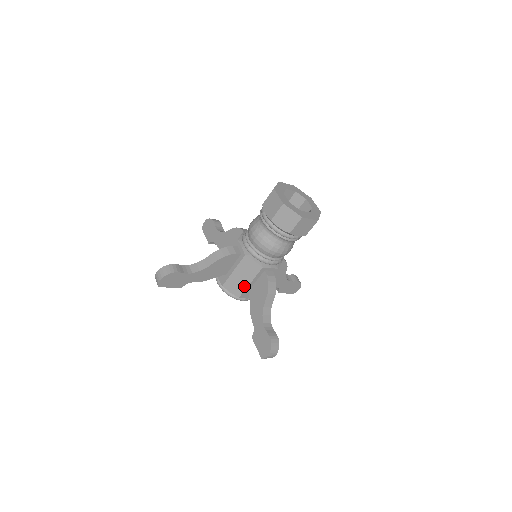
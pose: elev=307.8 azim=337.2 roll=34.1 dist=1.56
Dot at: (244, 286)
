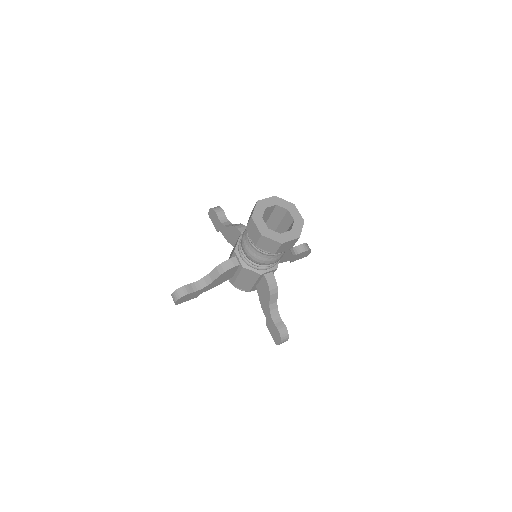
Dot at: (250, 285)
